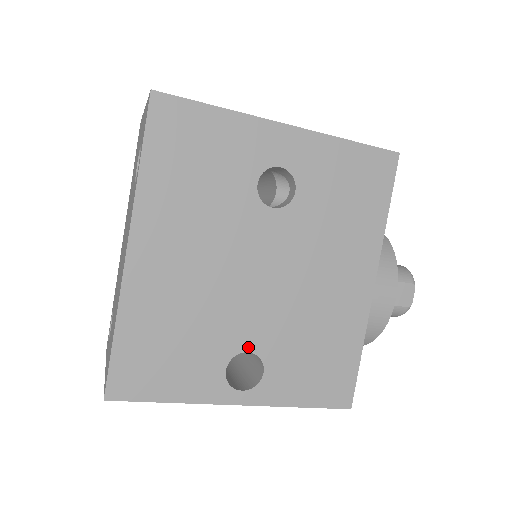
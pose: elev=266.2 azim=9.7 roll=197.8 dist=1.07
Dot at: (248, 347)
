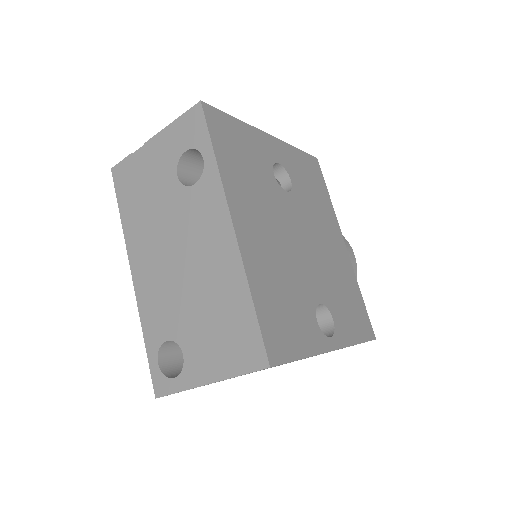
Dot at: (319, 300)
